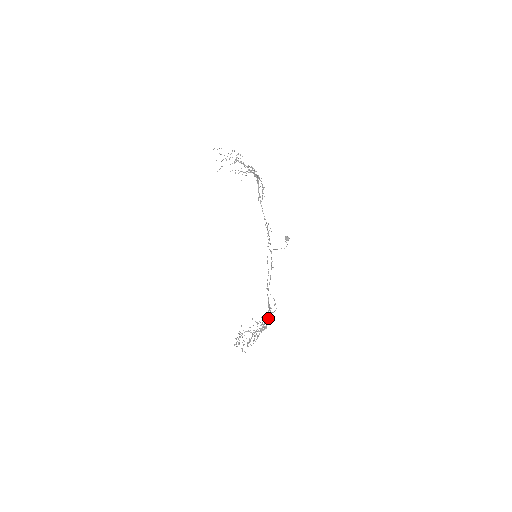
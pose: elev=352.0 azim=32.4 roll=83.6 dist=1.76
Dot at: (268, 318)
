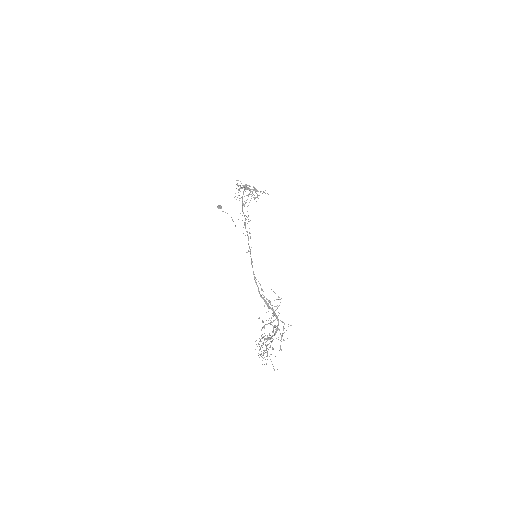
Dot at: (276, 316)
